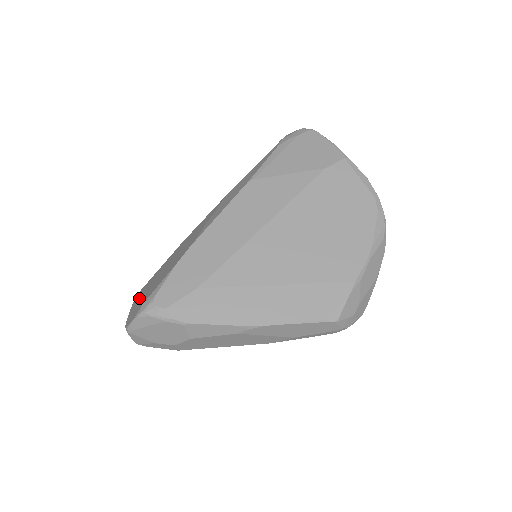
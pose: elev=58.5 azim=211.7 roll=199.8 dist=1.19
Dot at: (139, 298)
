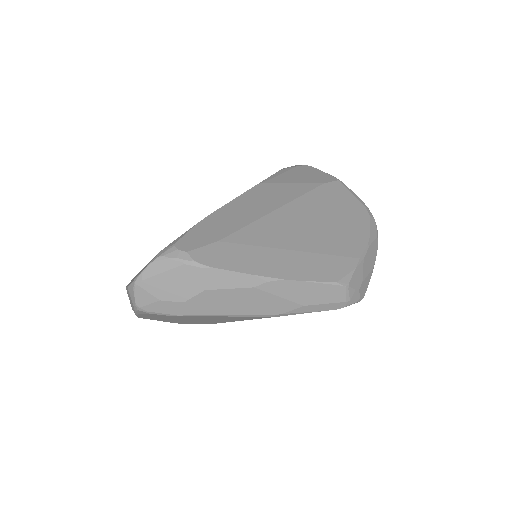
Dot at: occluded
